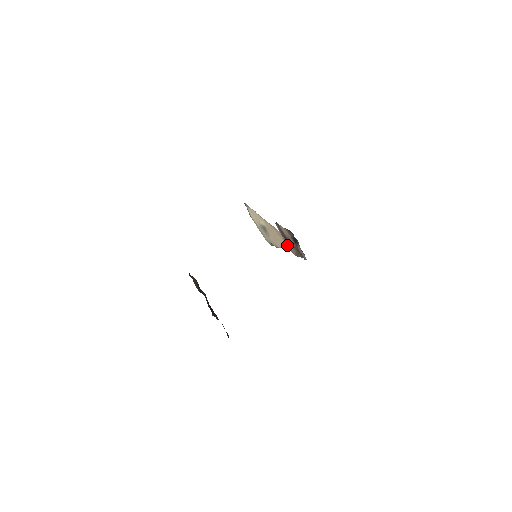
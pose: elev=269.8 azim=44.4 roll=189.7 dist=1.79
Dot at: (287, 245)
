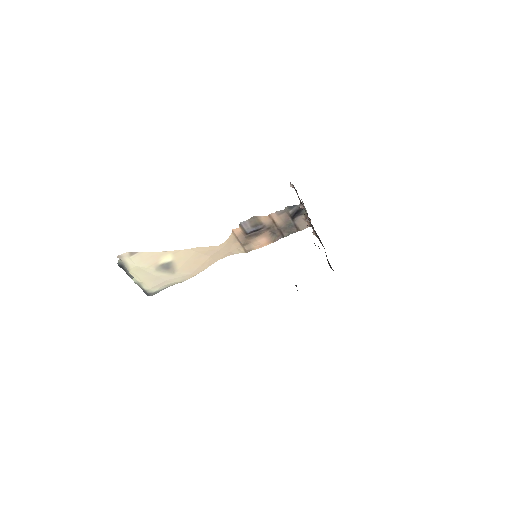
Dot at: (215, 261)
